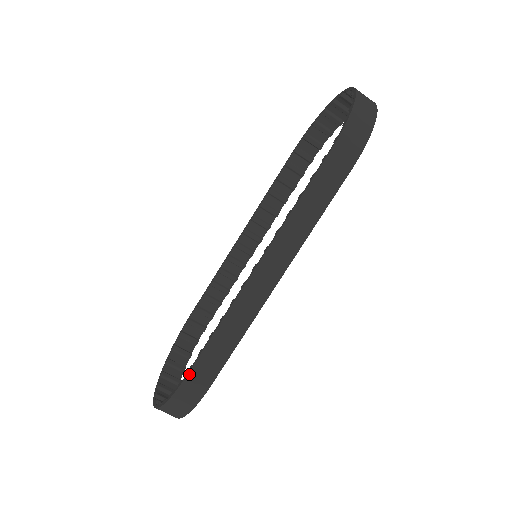
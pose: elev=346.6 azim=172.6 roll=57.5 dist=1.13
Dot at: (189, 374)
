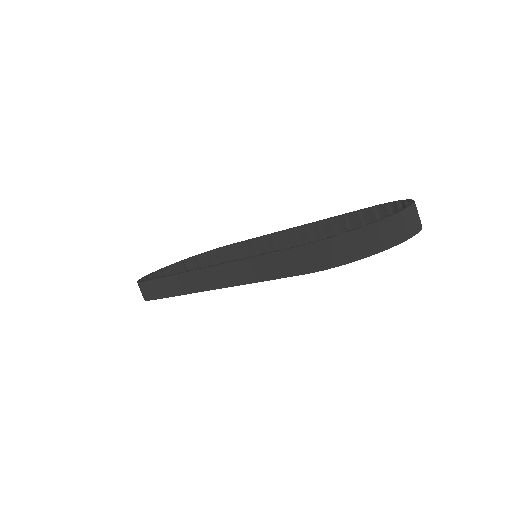
Dot at: (147, 282)
